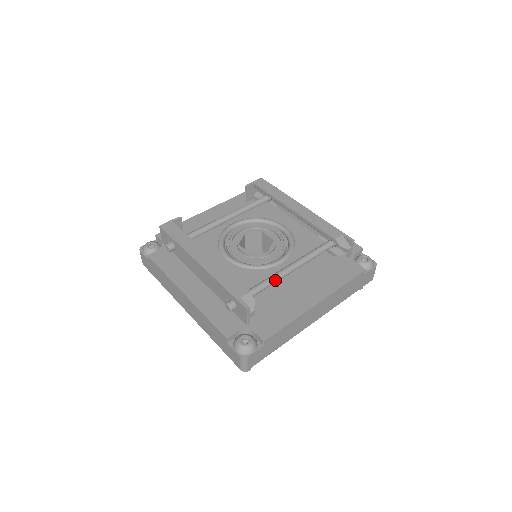
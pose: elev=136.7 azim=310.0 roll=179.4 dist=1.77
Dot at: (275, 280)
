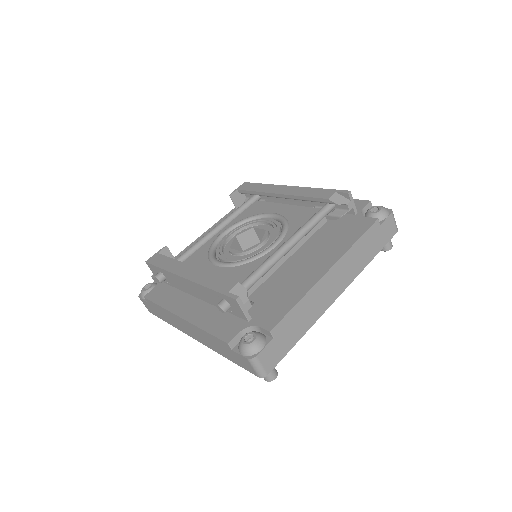
Dot at: (270, 264)
